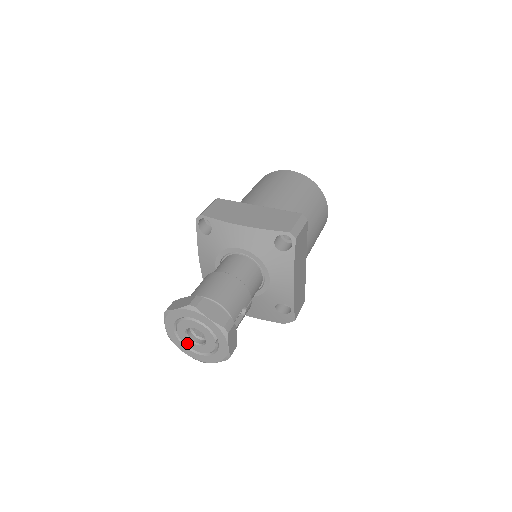
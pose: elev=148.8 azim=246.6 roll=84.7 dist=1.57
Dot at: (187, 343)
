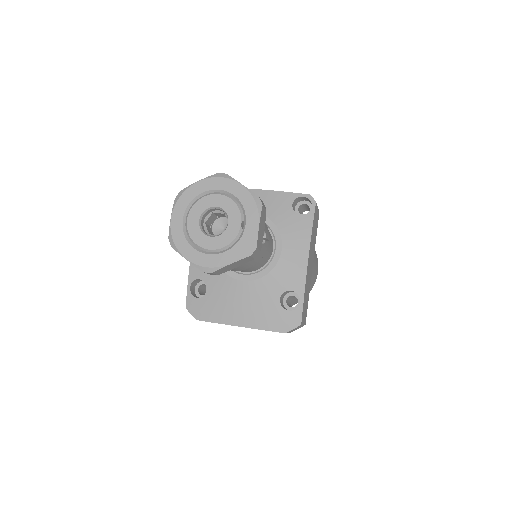
Dot at: (196, 237)
